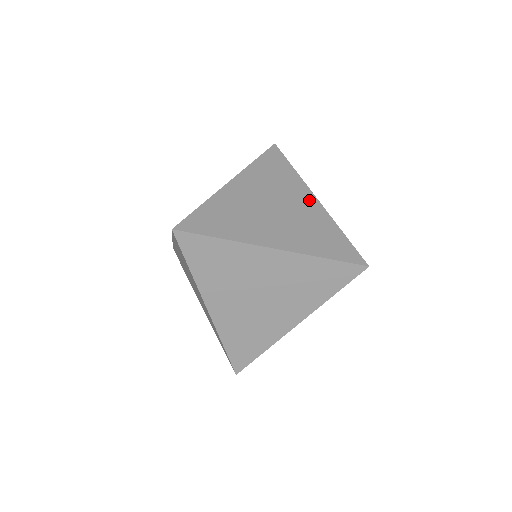
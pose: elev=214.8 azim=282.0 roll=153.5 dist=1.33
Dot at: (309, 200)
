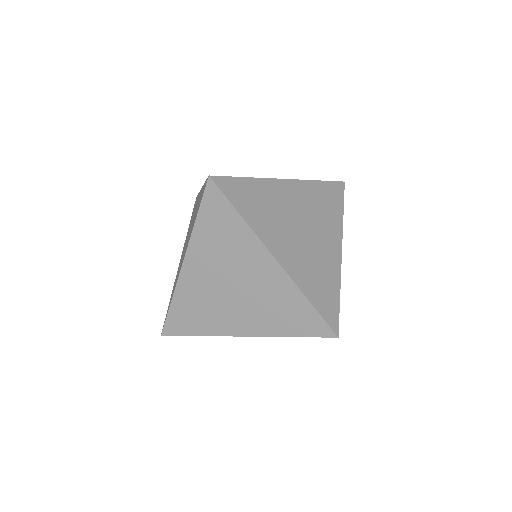
Dot at: (335, 247)
